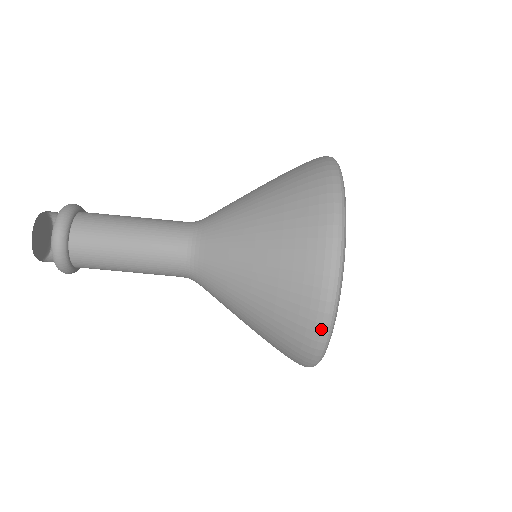
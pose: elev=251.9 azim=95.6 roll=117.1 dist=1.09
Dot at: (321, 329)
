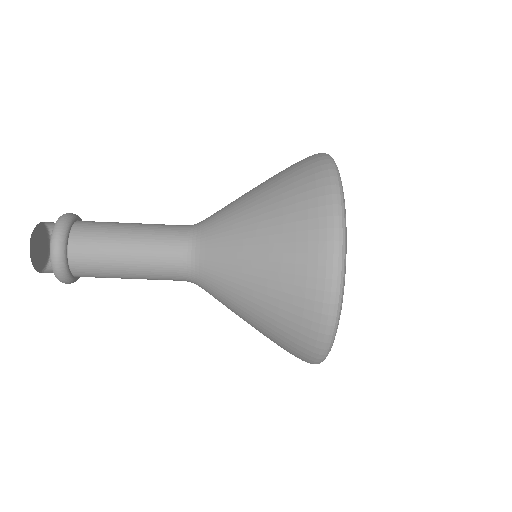
Dot at: (317, 357)
